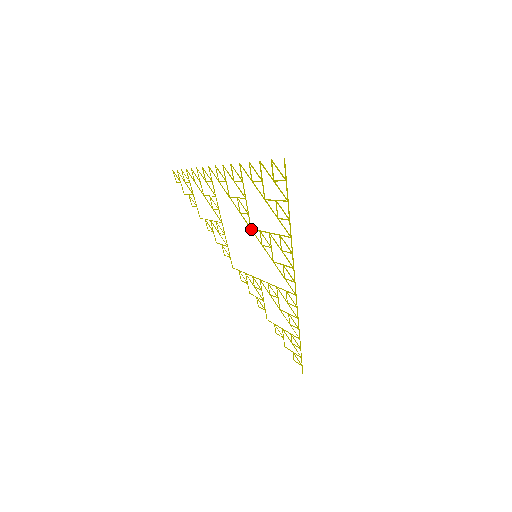
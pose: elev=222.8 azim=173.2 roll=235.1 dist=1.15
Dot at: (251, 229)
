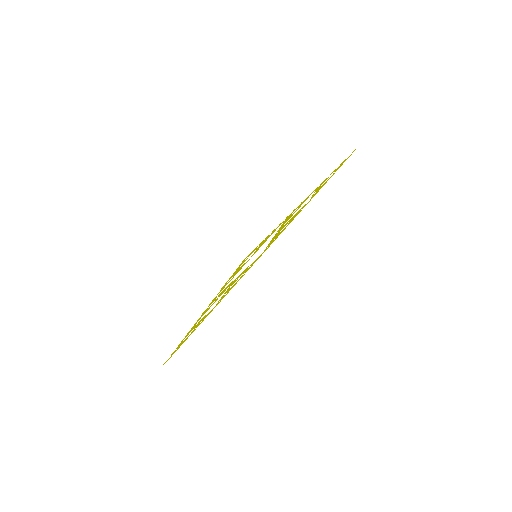
Dot at: occluded
